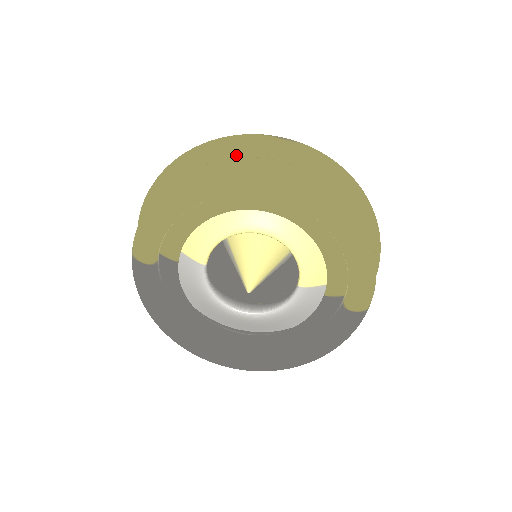
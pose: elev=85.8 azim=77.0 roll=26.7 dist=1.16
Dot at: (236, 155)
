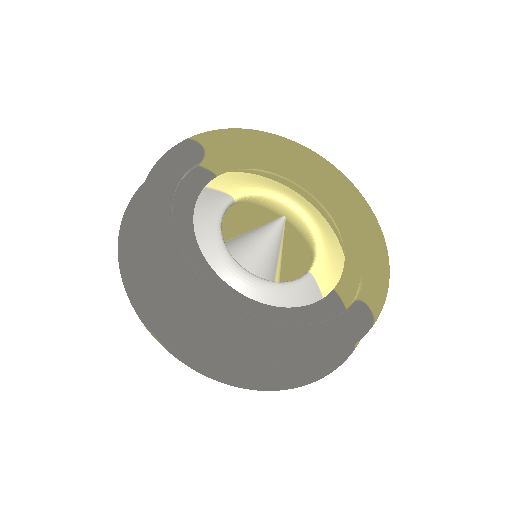
Dot at: occluded
